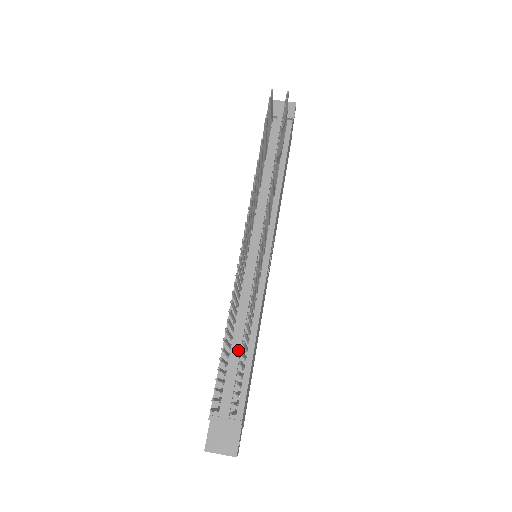
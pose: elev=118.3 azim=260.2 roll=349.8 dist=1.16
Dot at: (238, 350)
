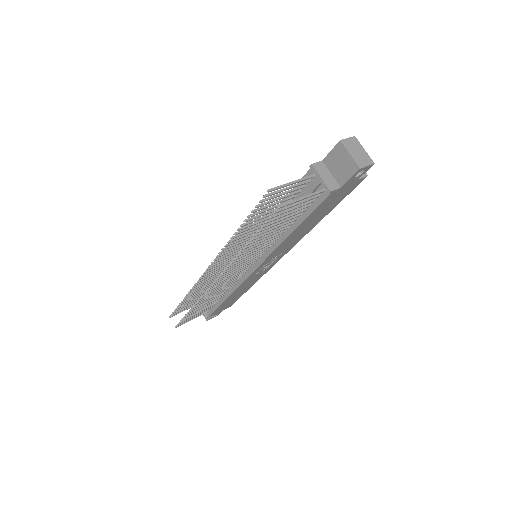
Dot at: occluded
